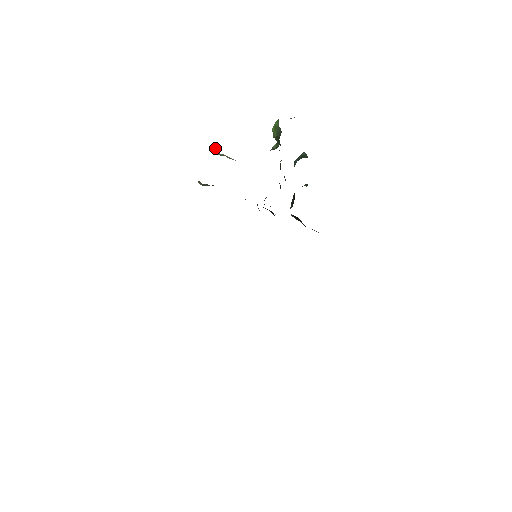
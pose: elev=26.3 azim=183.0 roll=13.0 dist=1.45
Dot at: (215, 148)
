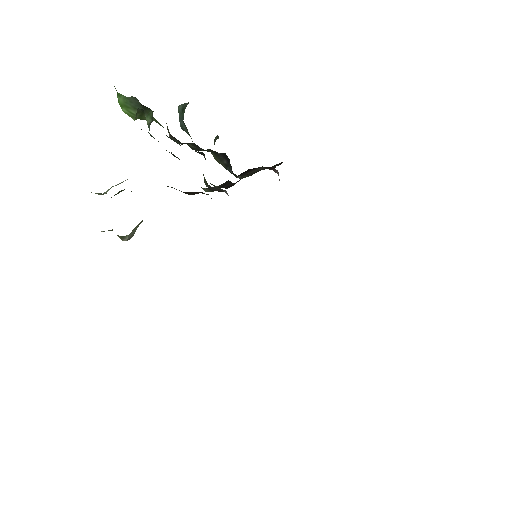
Dot at: occluded
